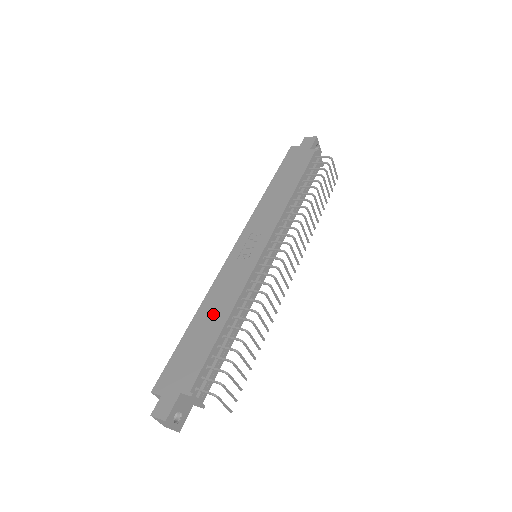
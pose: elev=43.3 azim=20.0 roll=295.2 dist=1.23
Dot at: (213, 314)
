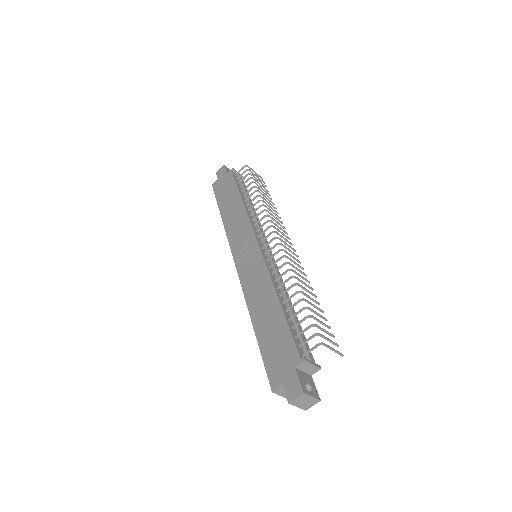
Dot at: (264, 307)
